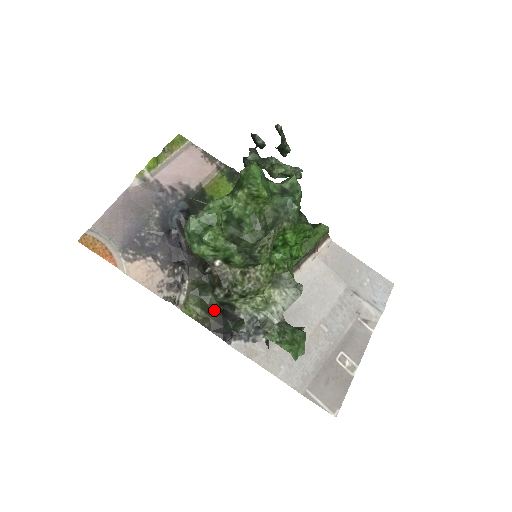
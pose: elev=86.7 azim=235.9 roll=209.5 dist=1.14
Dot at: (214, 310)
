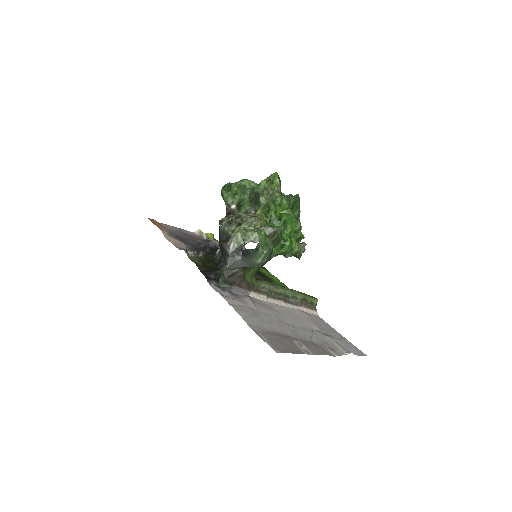
Dot at: (210, 267)
